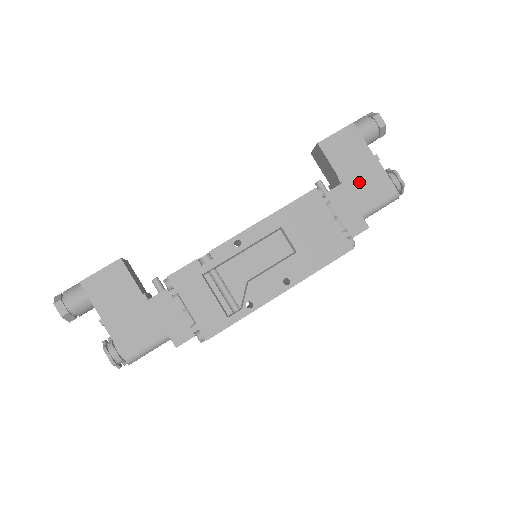
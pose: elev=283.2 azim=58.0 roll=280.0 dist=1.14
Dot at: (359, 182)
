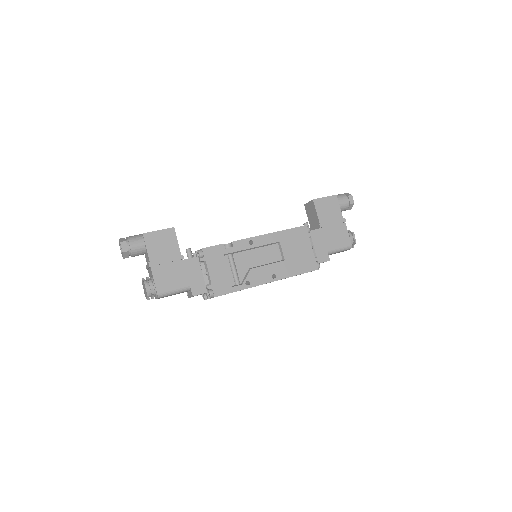
Dot at: (331, 231)
